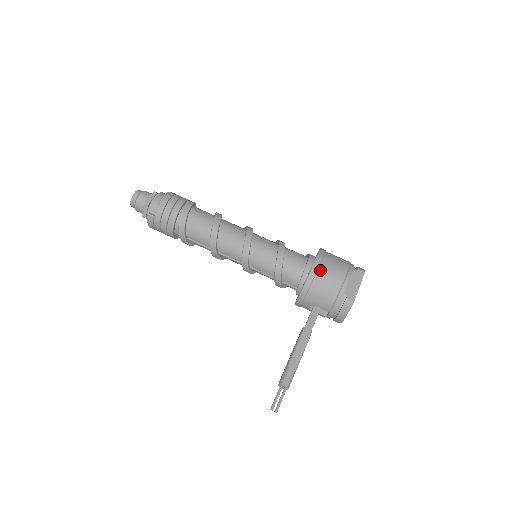
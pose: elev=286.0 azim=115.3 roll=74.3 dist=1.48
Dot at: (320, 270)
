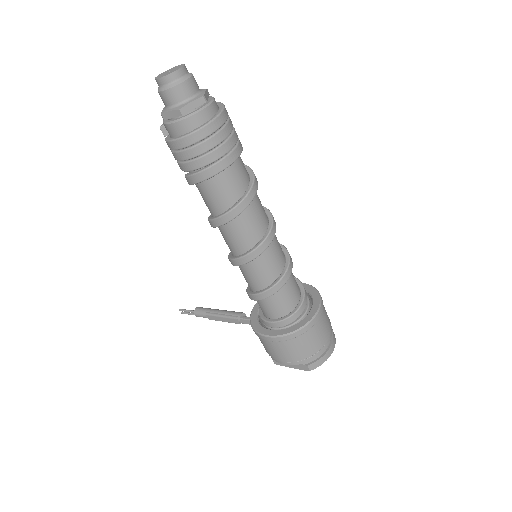
Dot at: (266, 341)
